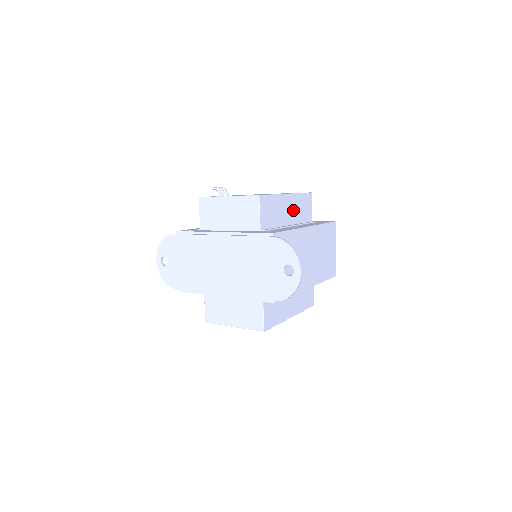
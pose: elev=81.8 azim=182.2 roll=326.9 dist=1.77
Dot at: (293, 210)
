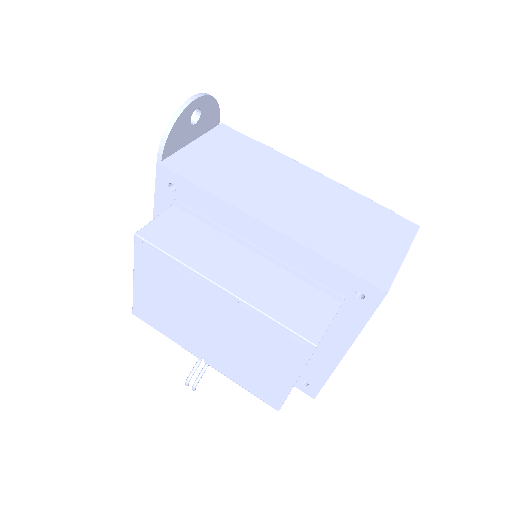
Dot at: occluded
